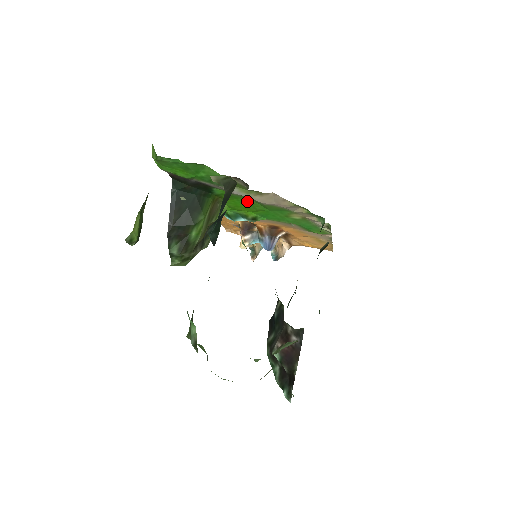
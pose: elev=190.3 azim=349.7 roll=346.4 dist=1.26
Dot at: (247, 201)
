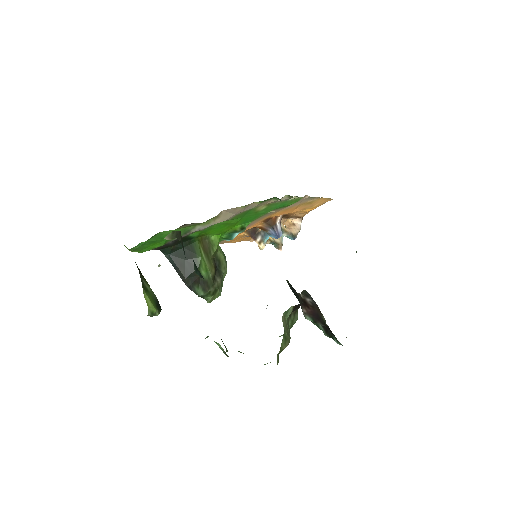
Dot at: (220, 225)
